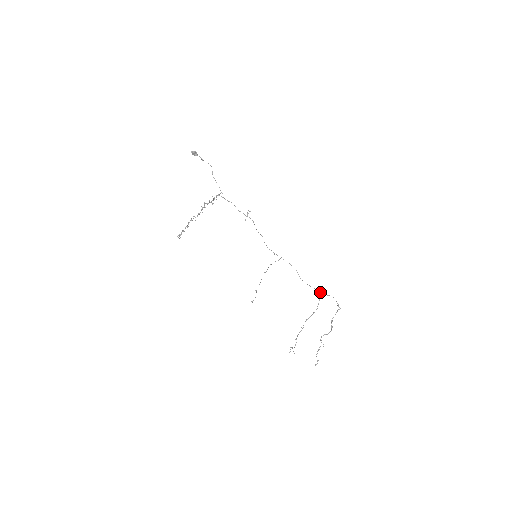
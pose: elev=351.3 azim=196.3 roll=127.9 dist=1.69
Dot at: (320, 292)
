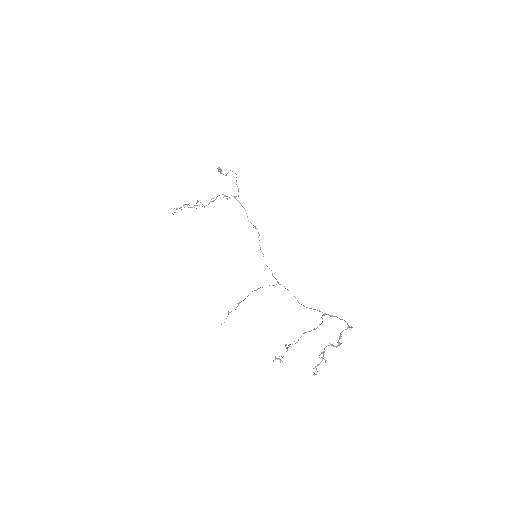
Dot at: (325, 313)
